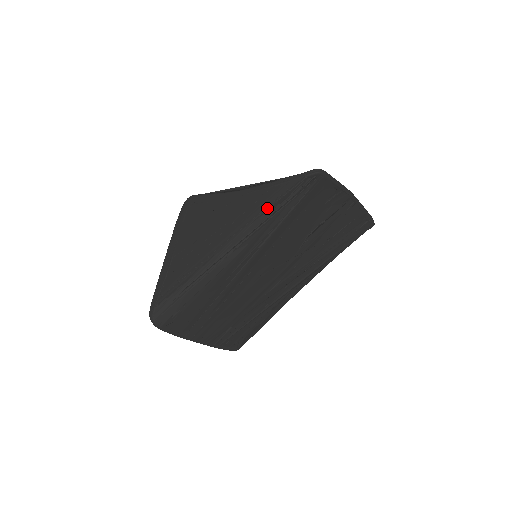
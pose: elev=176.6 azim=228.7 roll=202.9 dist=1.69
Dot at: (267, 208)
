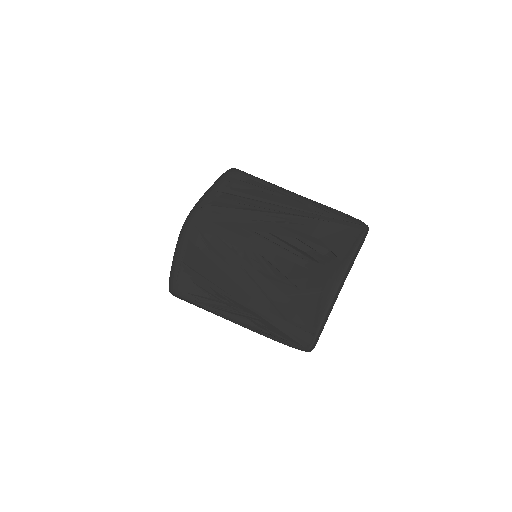
Dot at: occluded
